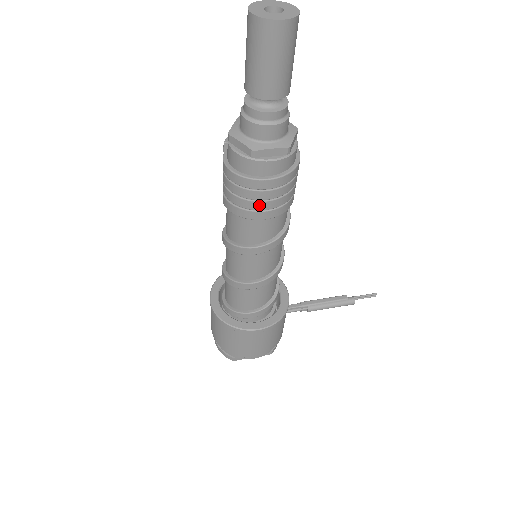
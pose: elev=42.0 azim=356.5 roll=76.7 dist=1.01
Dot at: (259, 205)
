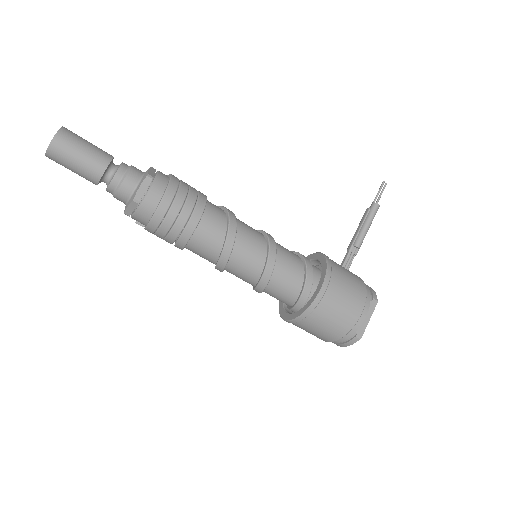
Dot at: (182, 219)
